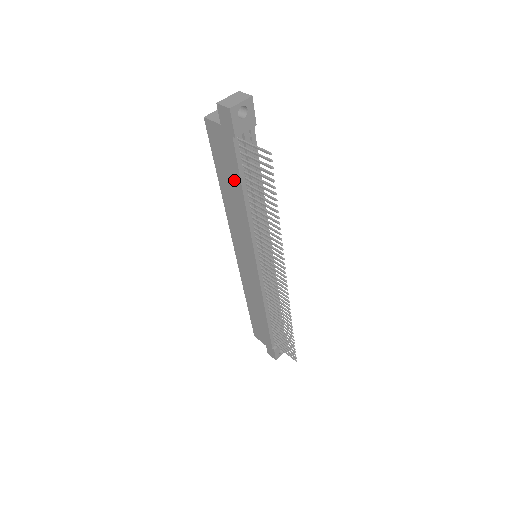
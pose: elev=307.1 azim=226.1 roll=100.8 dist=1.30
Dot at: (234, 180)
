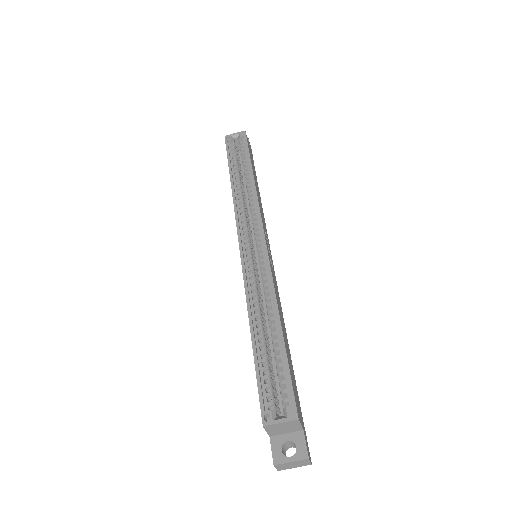
Dot at: occluded
